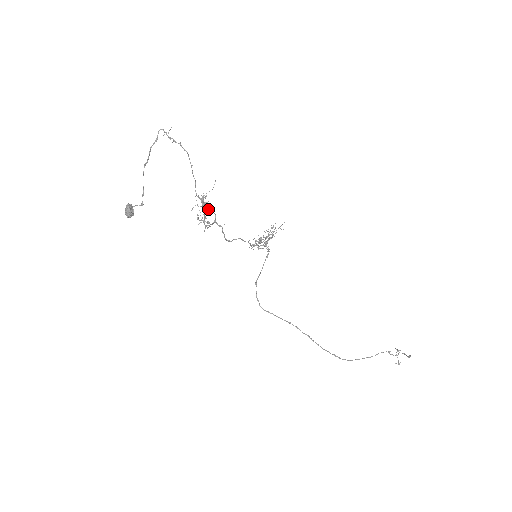
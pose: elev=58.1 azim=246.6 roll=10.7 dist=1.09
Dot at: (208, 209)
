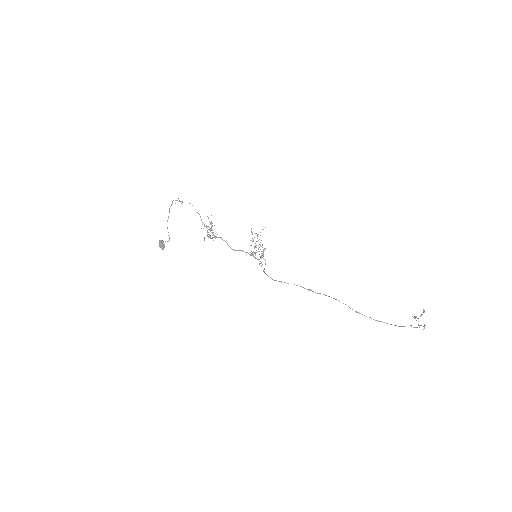
Dot at: (213, 232)
